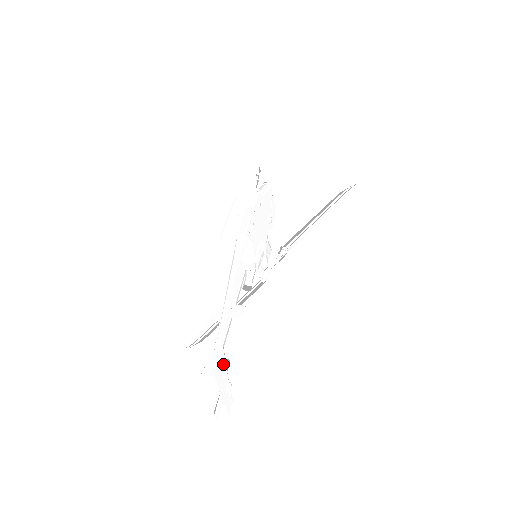
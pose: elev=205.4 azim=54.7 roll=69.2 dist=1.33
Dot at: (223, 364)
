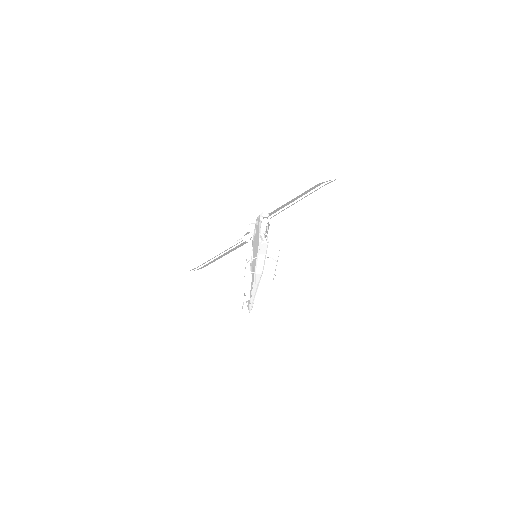
Dot at: occluded
